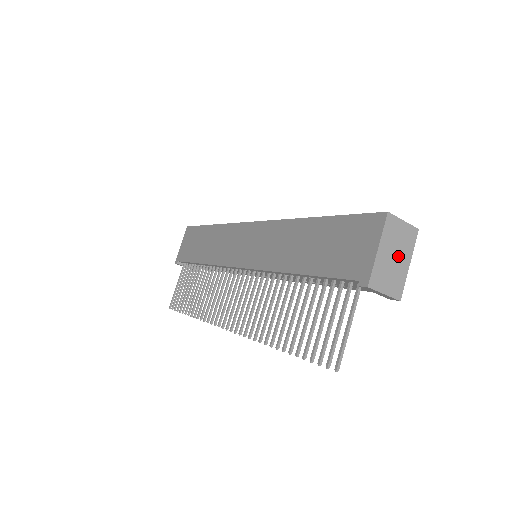
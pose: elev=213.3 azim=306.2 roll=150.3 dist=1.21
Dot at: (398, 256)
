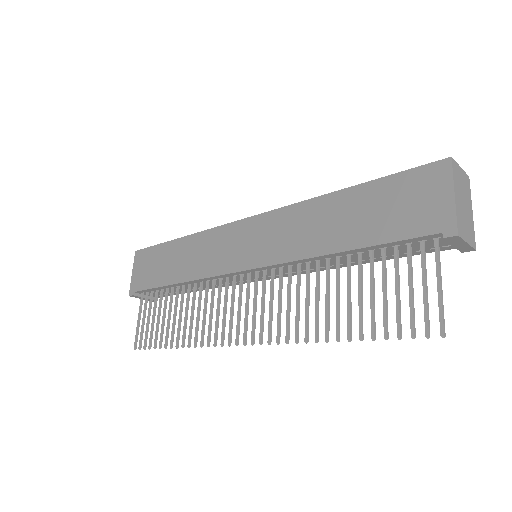
Dot at: (465, 203)
